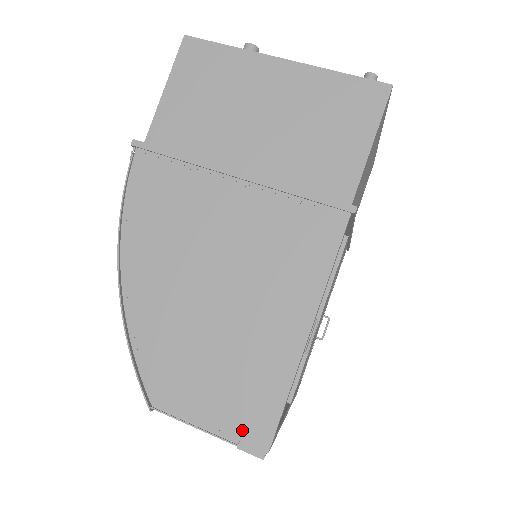
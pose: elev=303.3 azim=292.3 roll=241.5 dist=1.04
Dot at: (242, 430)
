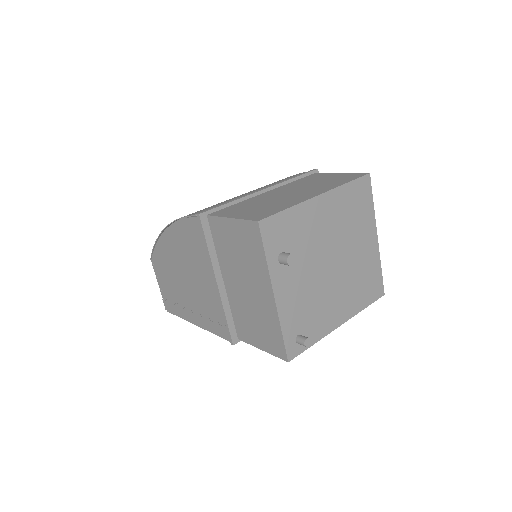
Dot at: (166, 300)
